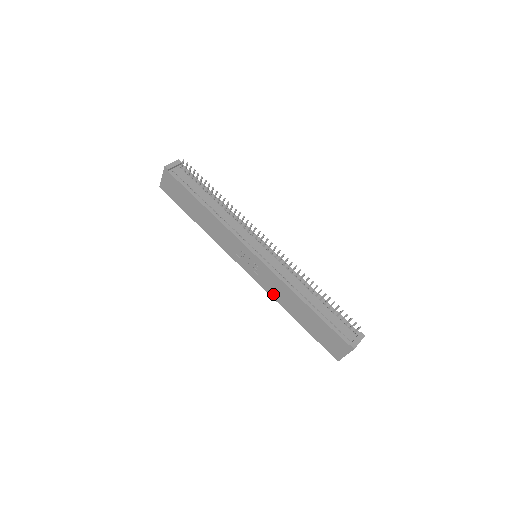
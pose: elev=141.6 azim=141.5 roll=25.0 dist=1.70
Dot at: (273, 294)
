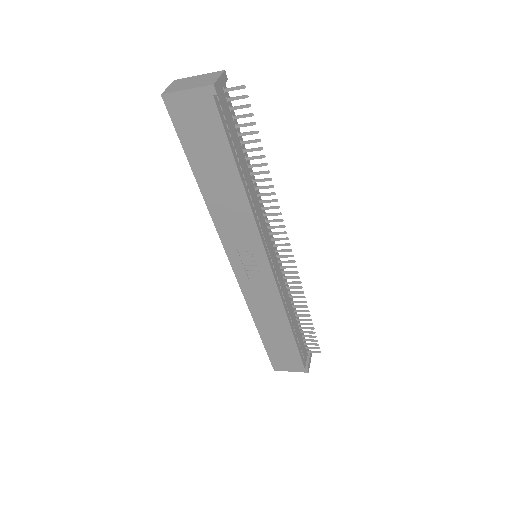
Dot at: (252, 303)
